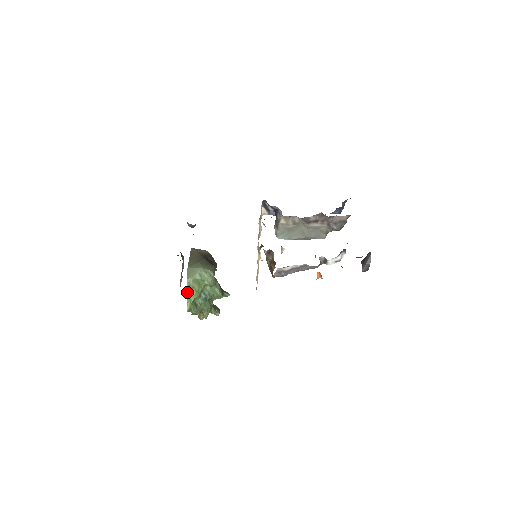
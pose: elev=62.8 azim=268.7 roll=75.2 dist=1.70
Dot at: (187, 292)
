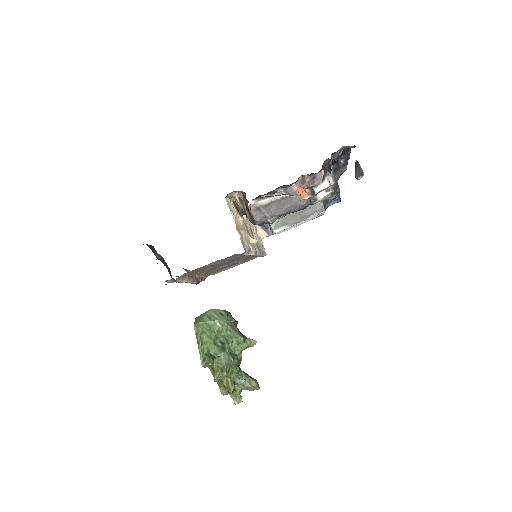
Dot at: (197, 341)
